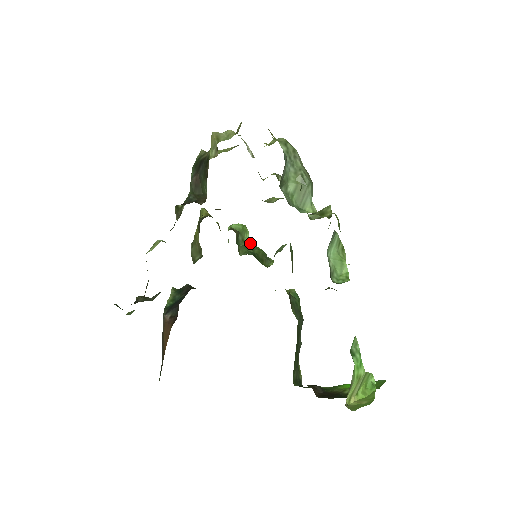
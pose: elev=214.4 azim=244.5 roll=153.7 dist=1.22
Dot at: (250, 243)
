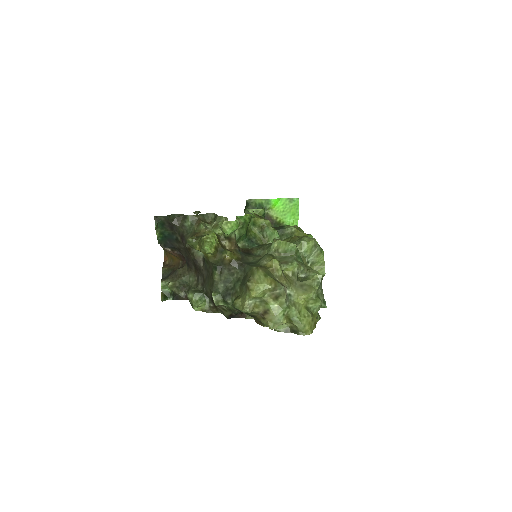
Dot at: (240, 224)
